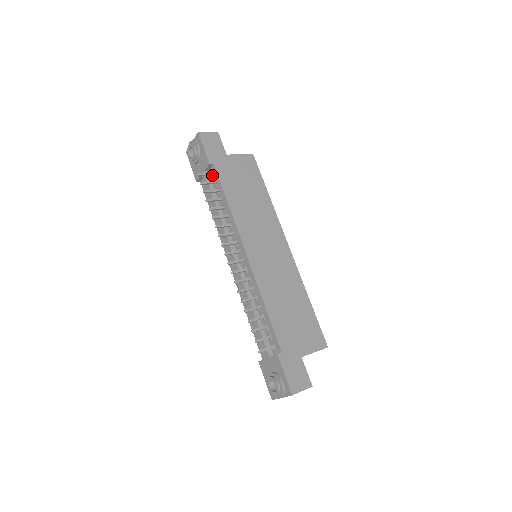
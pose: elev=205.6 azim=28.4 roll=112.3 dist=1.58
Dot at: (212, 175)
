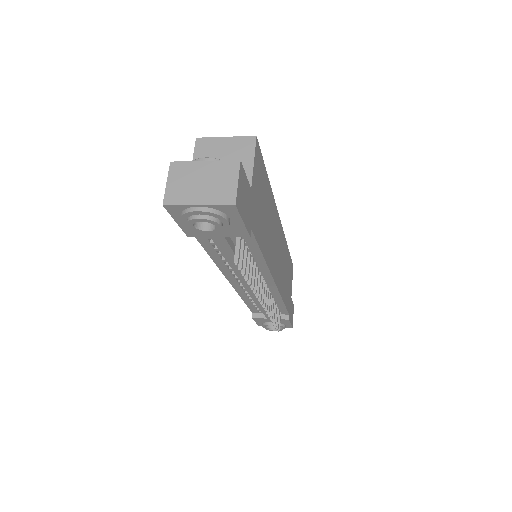
Dot at: occluded
